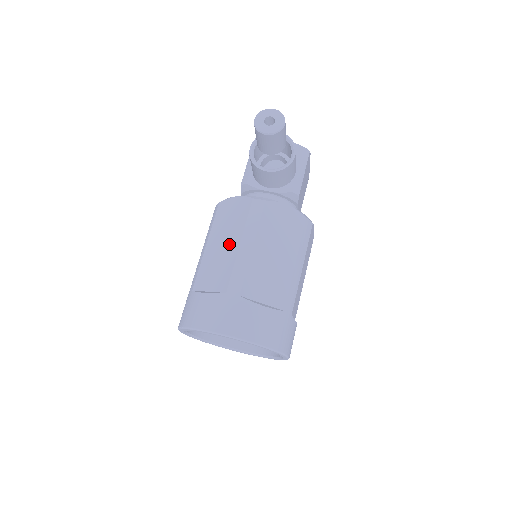
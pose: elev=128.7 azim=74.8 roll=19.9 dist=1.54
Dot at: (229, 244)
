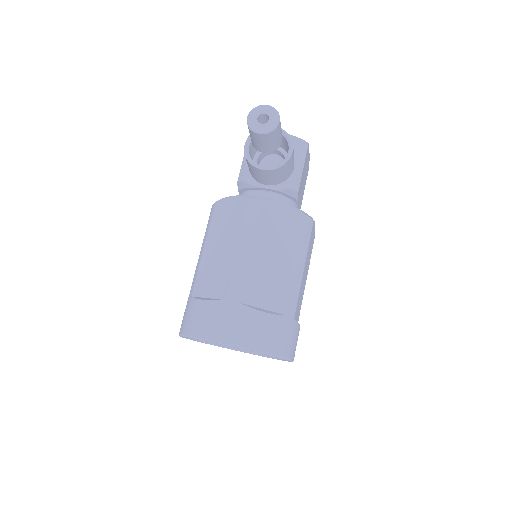
Dot at: (227, 248)
